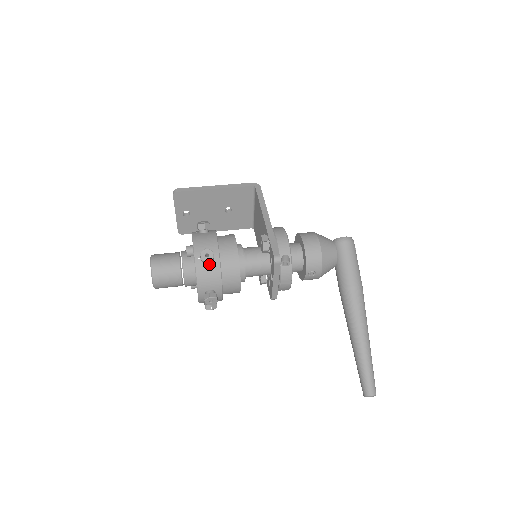
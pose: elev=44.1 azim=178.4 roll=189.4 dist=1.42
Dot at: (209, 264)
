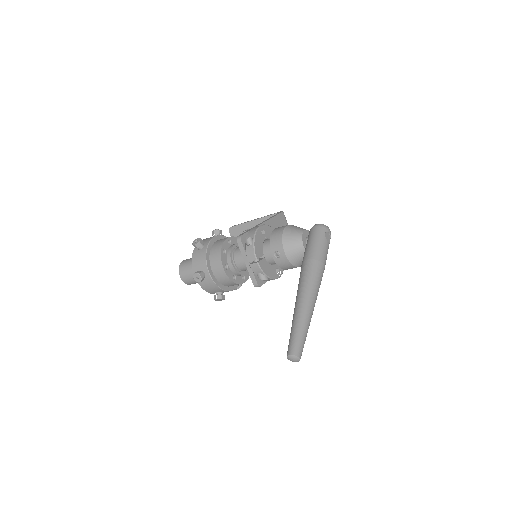
Dot at: (200, 250)
